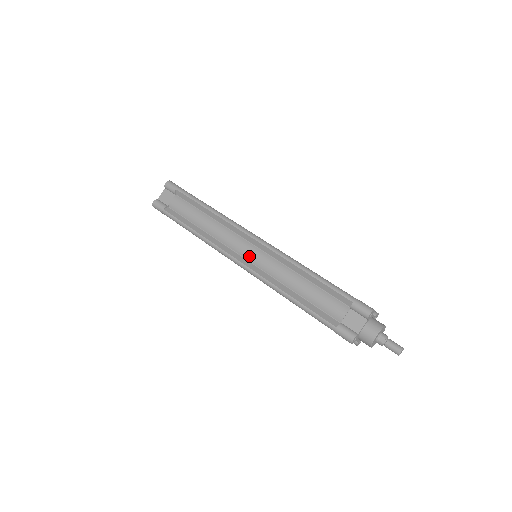
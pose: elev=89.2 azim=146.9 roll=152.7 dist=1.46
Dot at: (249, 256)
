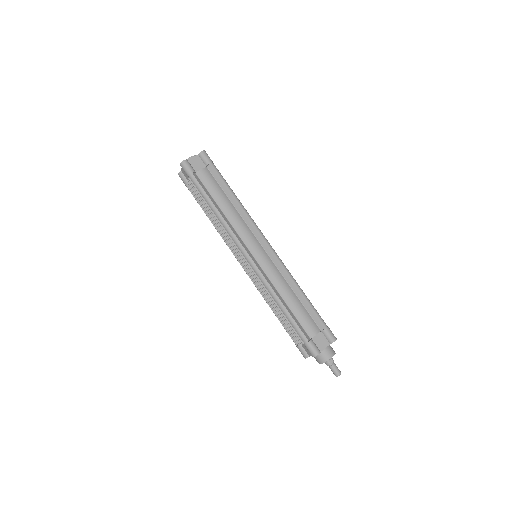
Dot at: (257, 255)
